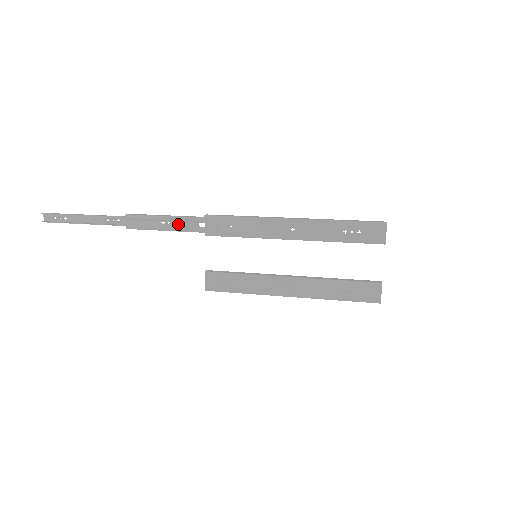
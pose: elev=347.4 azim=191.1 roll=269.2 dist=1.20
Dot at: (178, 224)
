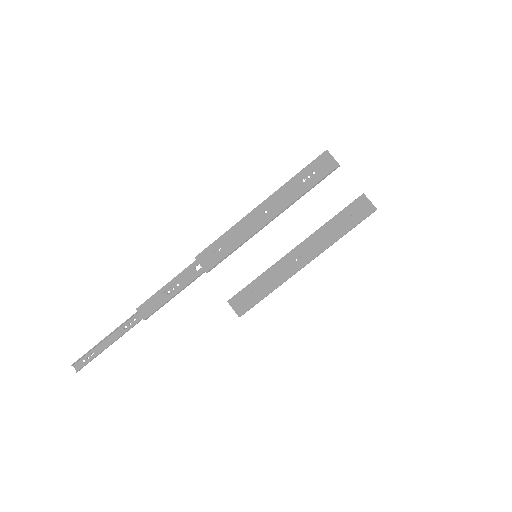
Dot at: (181, 284)
